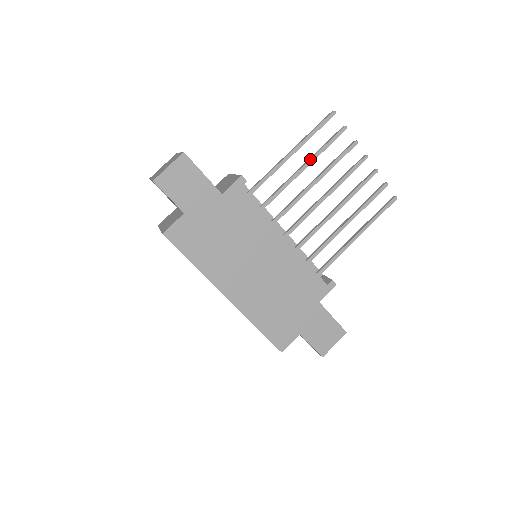
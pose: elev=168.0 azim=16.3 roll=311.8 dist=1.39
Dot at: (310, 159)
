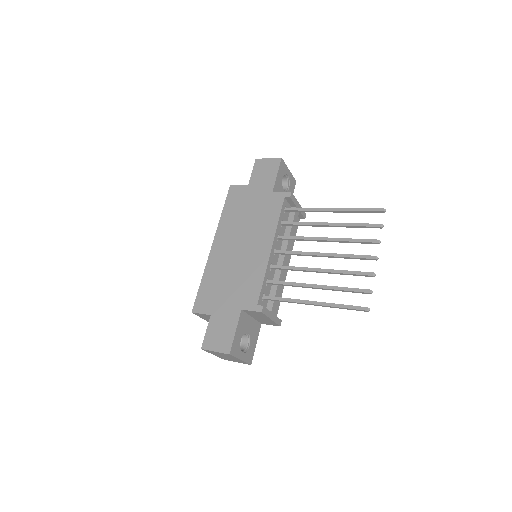
Dot at: (338, 223)
